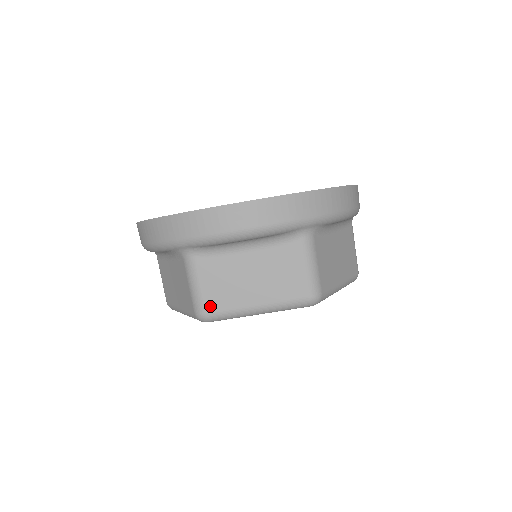
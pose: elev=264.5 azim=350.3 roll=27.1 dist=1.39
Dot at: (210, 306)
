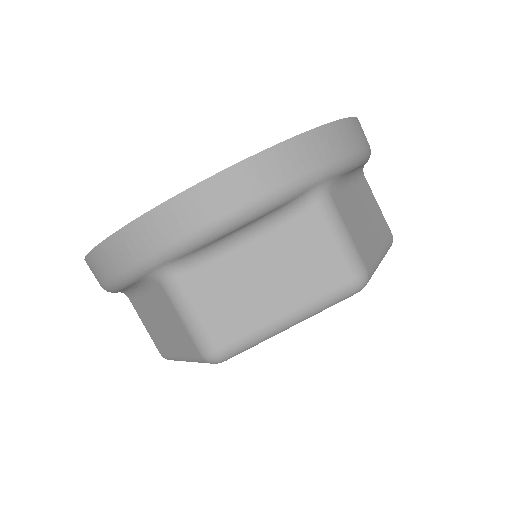
Dot at: (158, 348)
